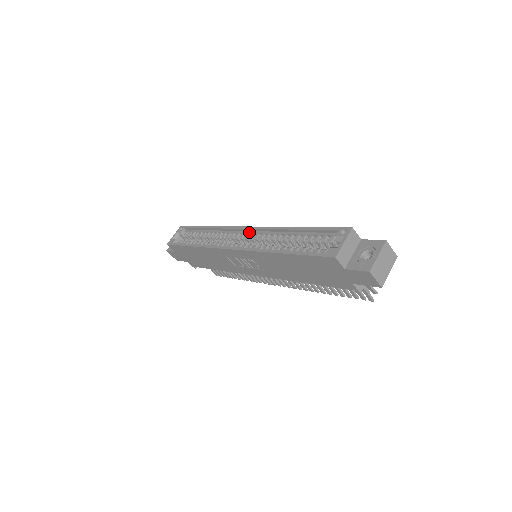
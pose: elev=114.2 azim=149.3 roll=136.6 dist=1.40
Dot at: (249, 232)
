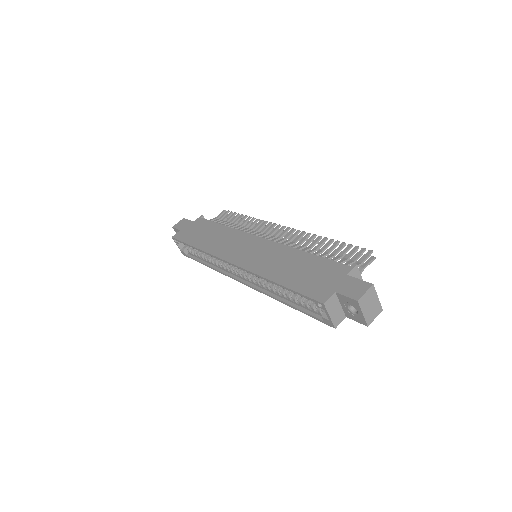
Dot at: occluded
